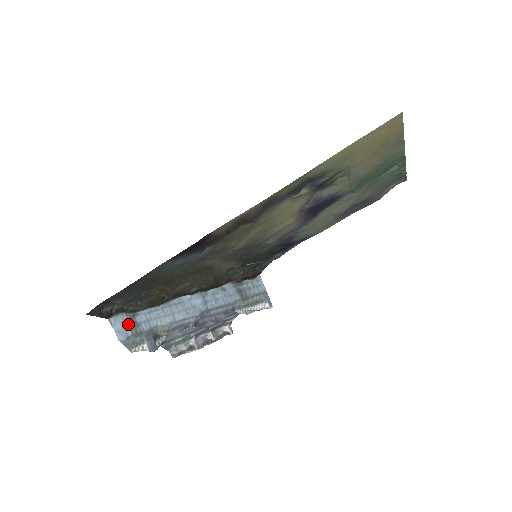
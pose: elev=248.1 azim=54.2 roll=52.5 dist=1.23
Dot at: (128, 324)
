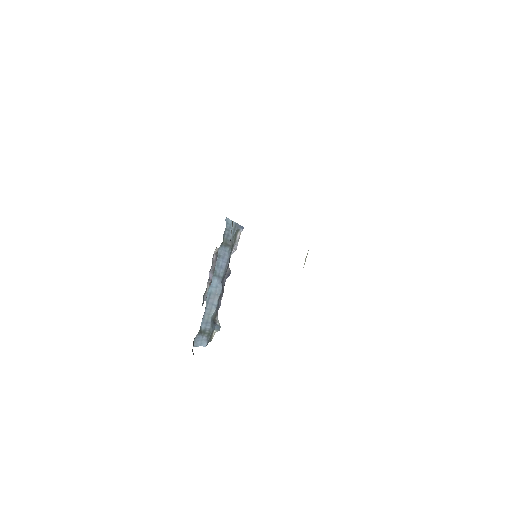
Dot at: (202, 336)
